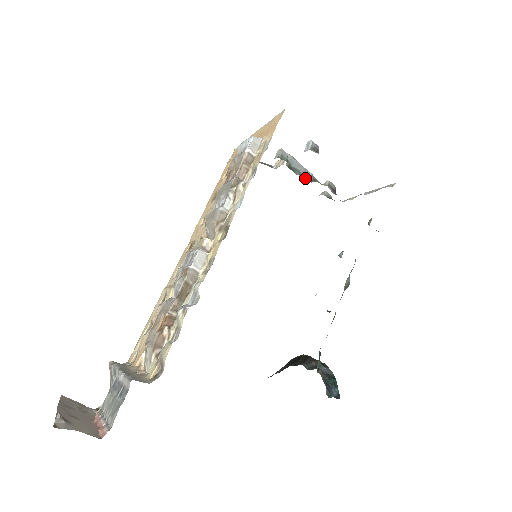
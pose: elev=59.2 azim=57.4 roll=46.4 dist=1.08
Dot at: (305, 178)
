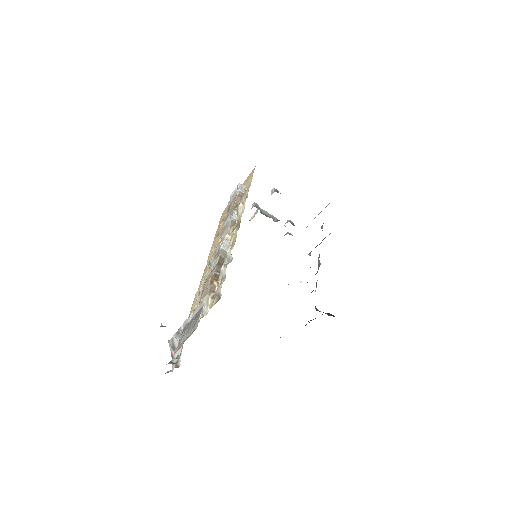
Dot at: (273, 220)
